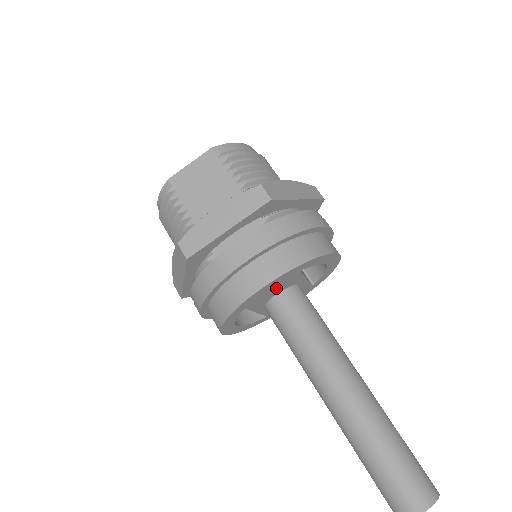
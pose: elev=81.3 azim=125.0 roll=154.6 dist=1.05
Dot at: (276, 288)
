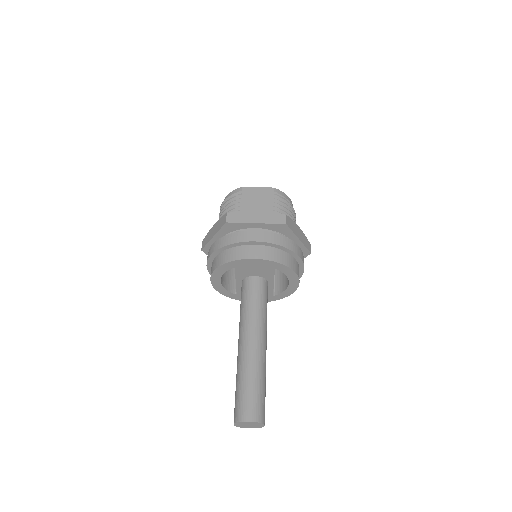
Dot at: (257, 269)
